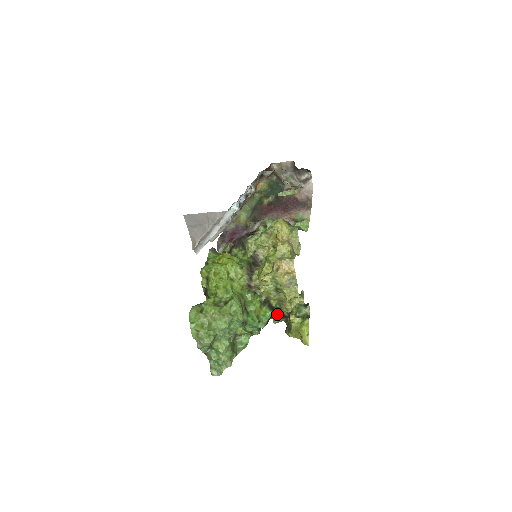
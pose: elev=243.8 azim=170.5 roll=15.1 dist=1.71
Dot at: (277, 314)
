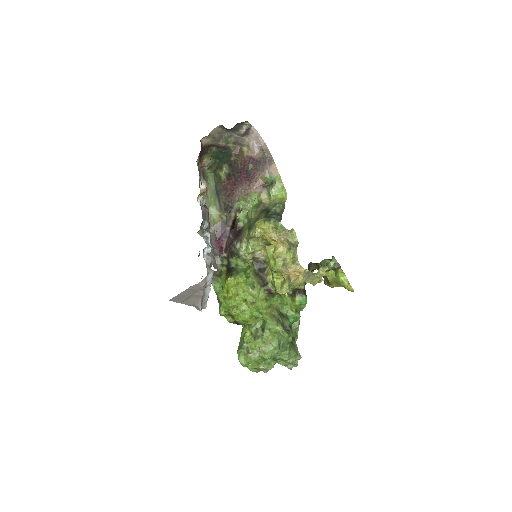
Dot at: occluded
